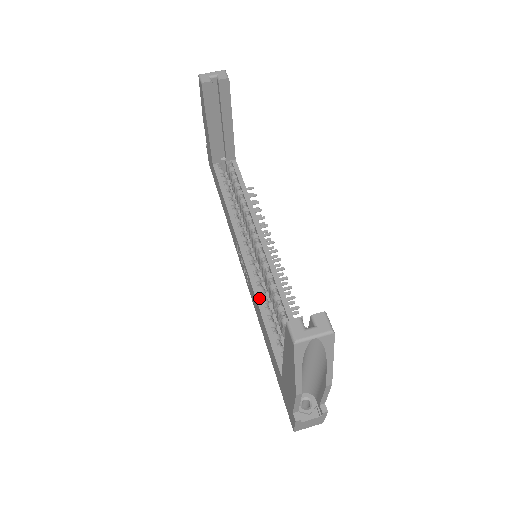
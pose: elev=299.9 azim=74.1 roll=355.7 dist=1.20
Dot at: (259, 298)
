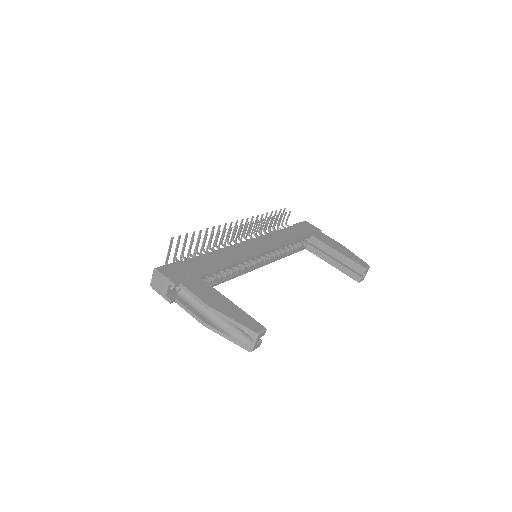
Dot at: (280, 258)
